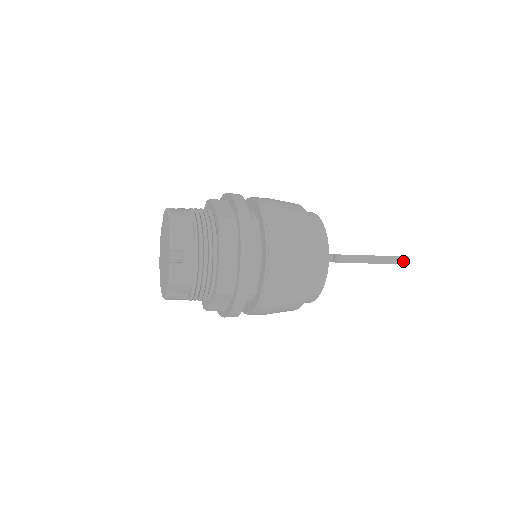
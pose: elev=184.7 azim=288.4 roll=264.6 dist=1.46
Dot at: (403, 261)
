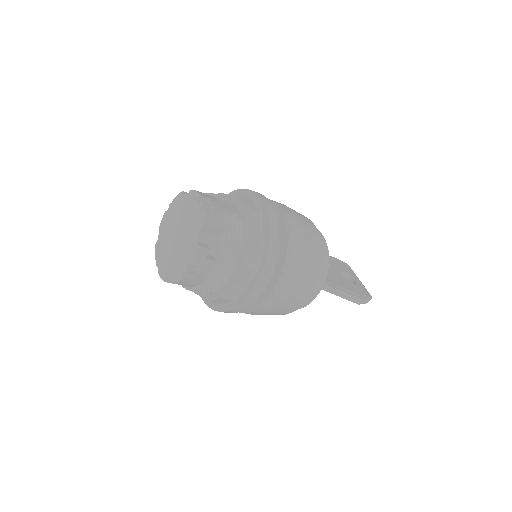
Dot at: (366, 302)
